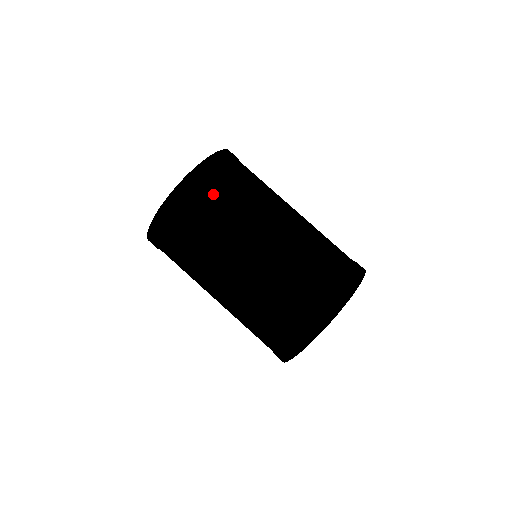
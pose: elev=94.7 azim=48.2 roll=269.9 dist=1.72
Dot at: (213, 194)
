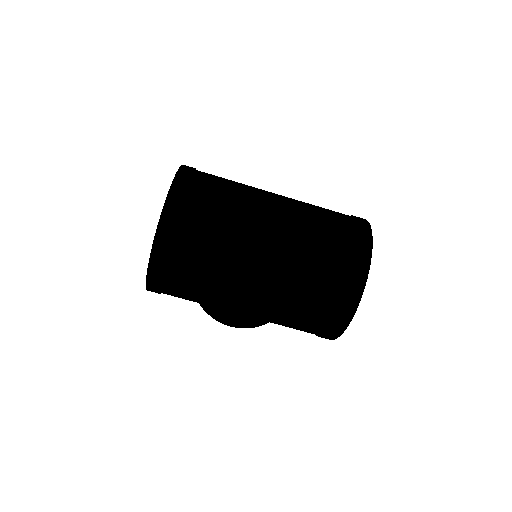
Dot at: (202, 202)
